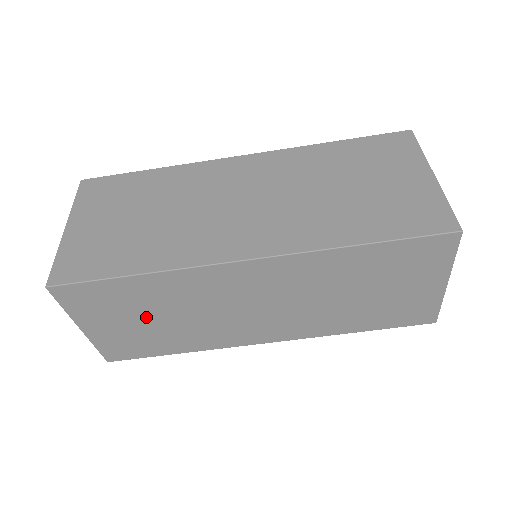
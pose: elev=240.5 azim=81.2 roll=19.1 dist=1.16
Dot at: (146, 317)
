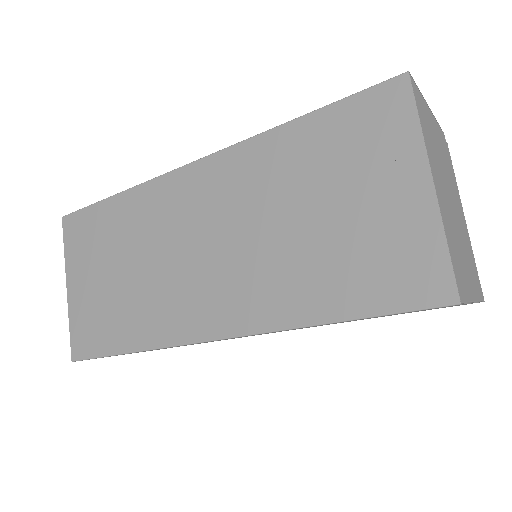
Dot at: occluded
